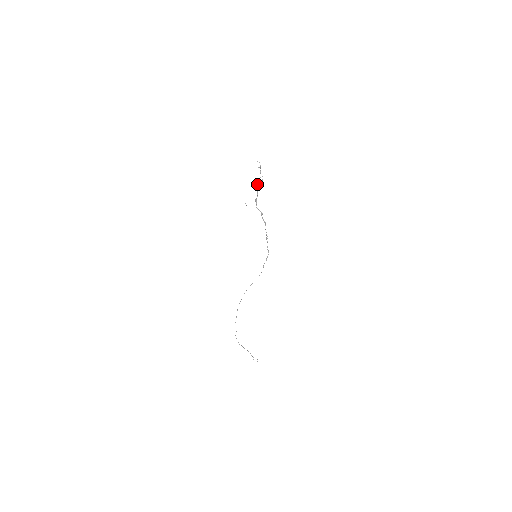
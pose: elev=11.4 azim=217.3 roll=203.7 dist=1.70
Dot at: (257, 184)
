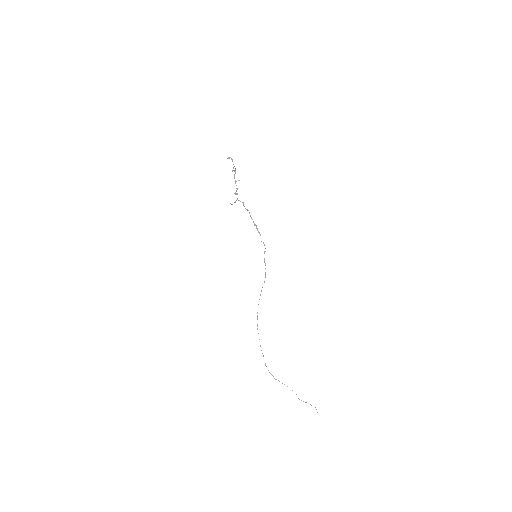
Dot at: occluded
